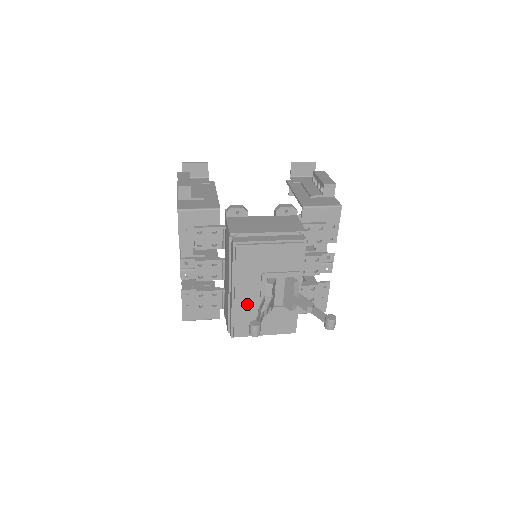
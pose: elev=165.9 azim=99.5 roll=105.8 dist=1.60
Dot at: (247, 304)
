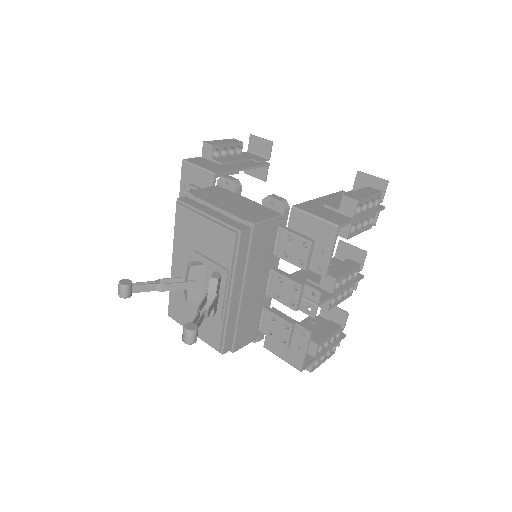
Dot at: occluded
